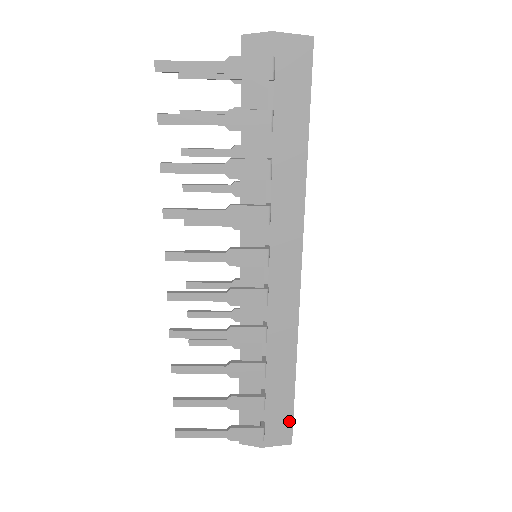
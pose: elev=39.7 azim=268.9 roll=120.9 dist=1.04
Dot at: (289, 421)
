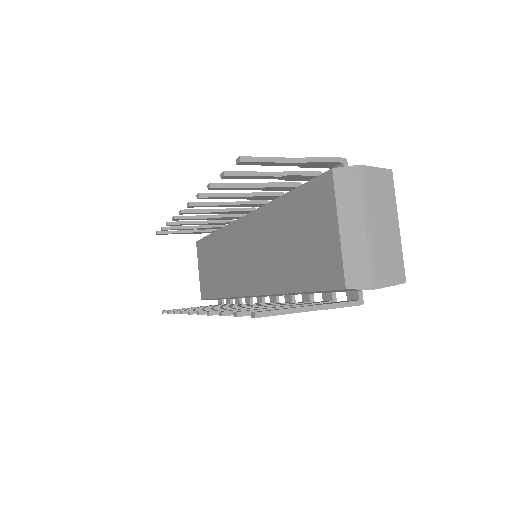
Dot at: occluded
